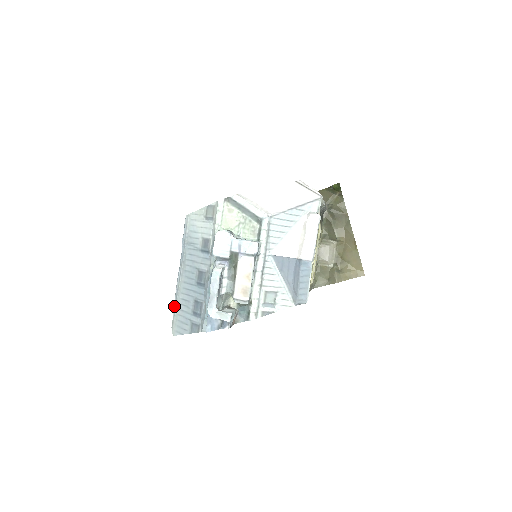
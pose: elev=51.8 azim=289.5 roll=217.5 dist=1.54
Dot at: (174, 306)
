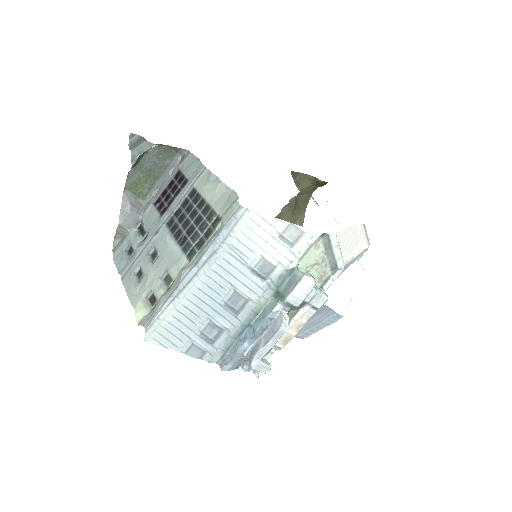
Dot at: (164, 307)
